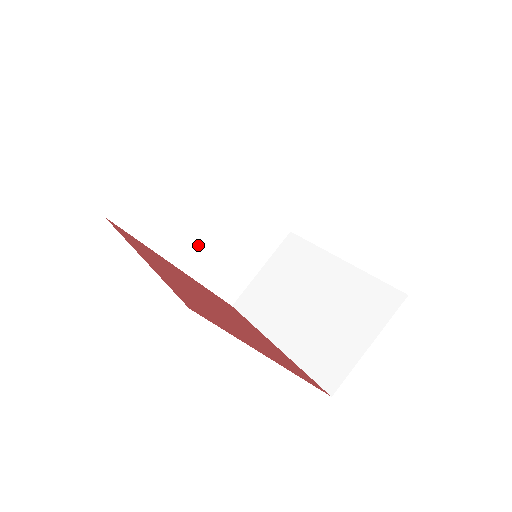
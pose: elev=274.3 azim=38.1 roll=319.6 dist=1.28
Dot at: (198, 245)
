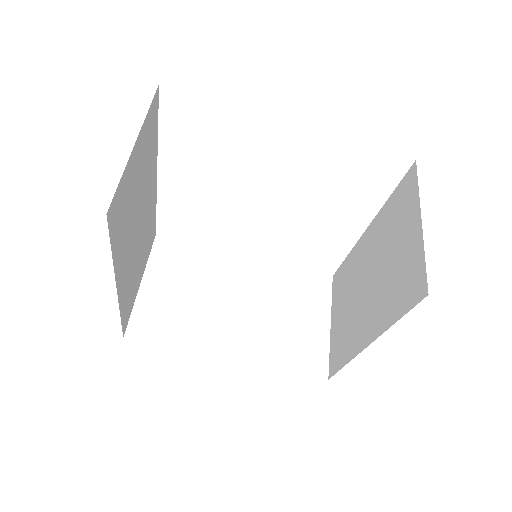
Dot at: (238, 328)
